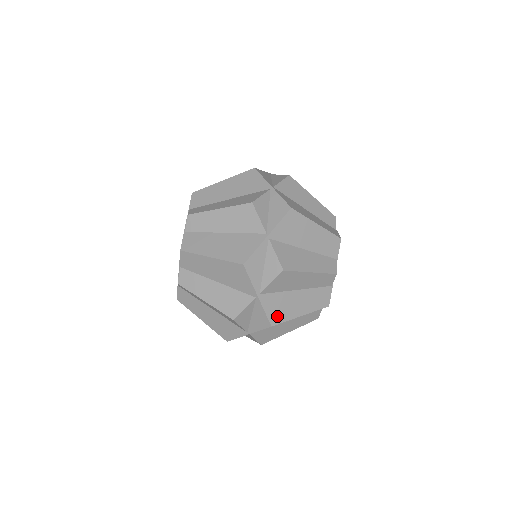
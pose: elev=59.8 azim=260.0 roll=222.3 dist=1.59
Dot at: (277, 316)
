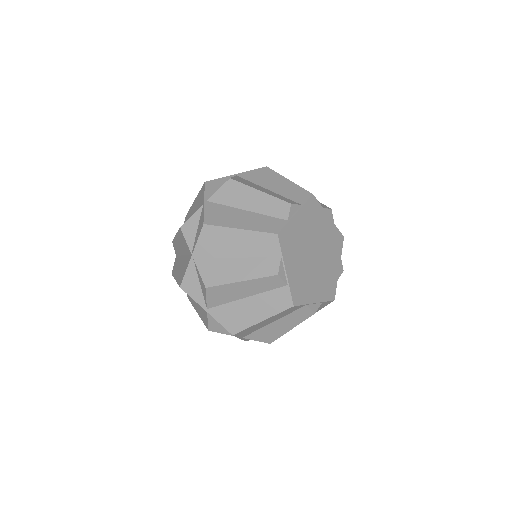
Dot at: occluded
